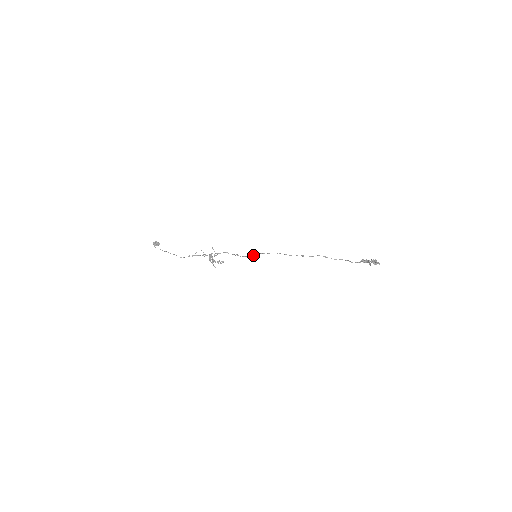
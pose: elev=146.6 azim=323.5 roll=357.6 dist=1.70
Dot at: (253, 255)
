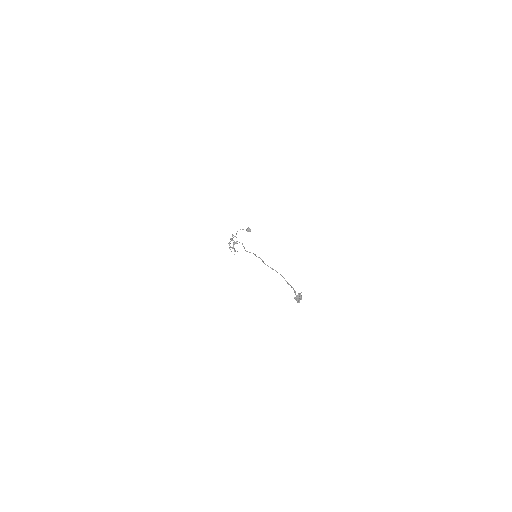
Dot at: (249, 252)
